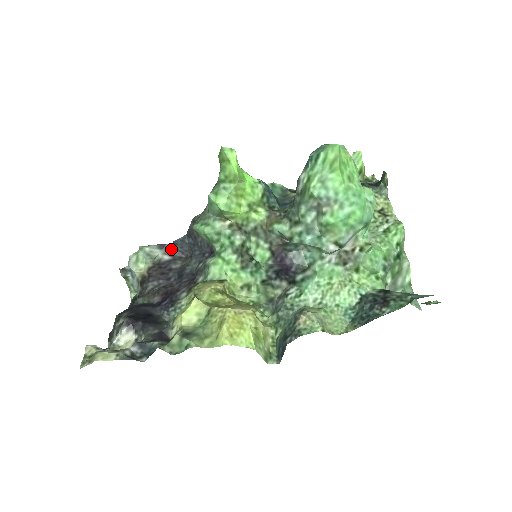
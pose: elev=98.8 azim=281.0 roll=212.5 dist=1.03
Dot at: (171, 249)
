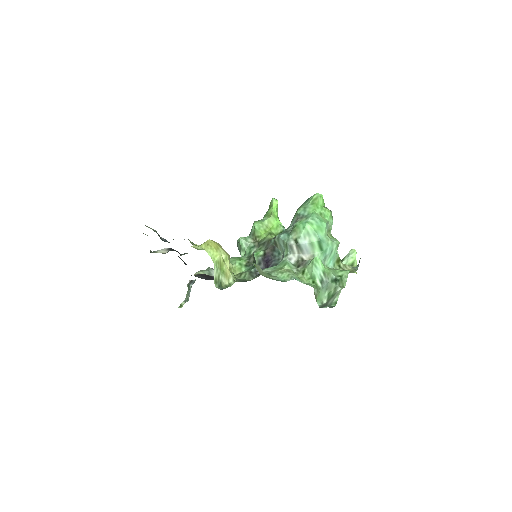
Dot at: occluded
